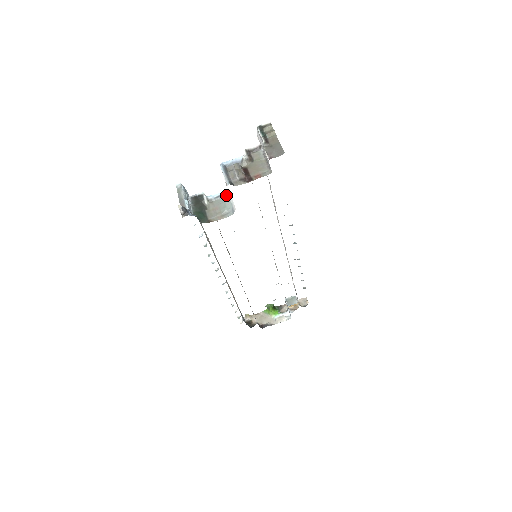
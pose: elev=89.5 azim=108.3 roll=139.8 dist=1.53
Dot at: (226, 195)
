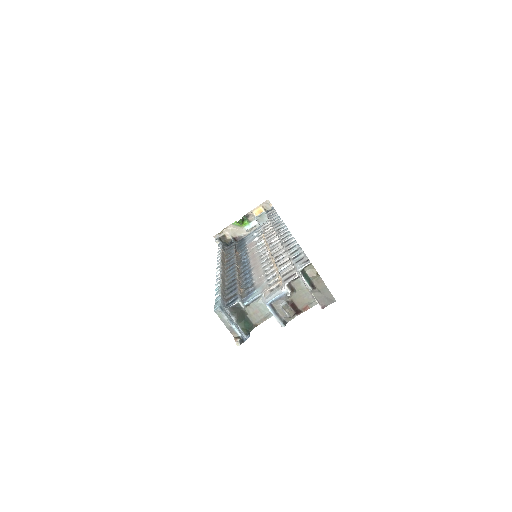
Dot at: (261, 297)
